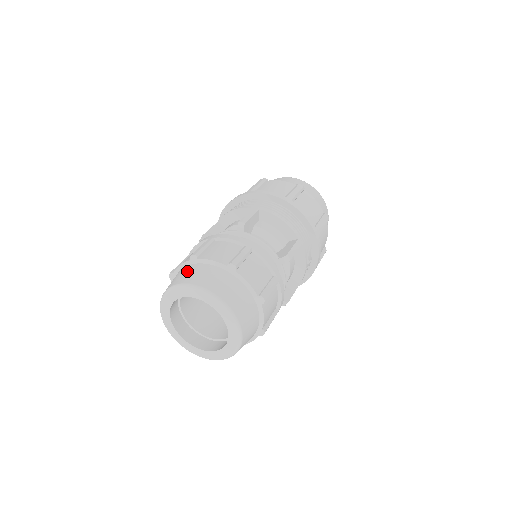
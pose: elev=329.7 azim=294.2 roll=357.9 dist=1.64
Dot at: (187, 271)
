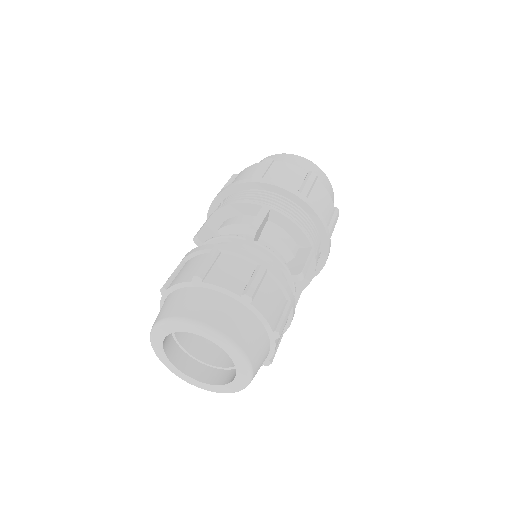
Dot at: (189, 297)
